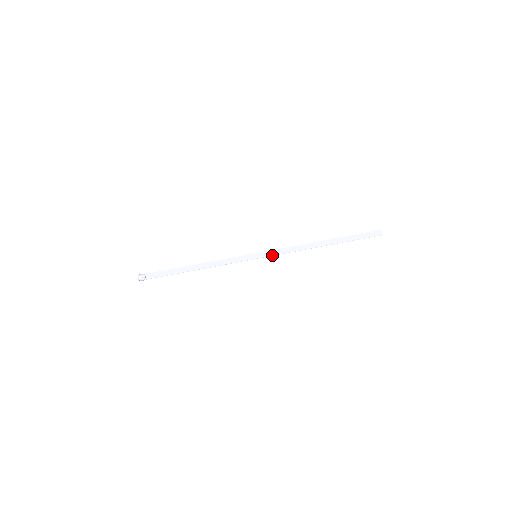
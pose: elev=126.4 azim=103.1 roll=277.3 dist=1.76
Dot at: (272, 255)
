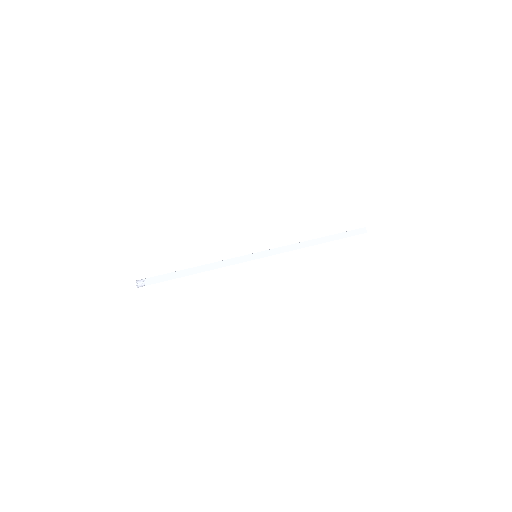
Dot at: (271, 255)
